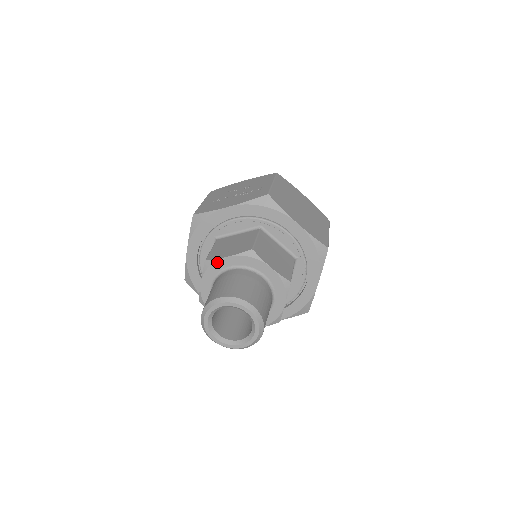
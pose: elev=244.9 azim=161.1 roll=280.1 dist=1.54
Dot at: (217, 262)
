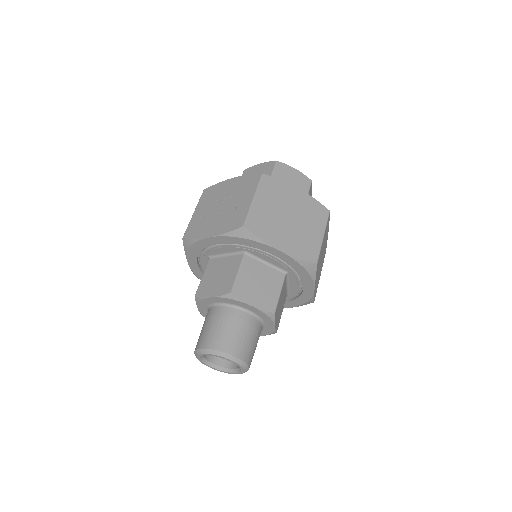
Dot at: (204, 299)
